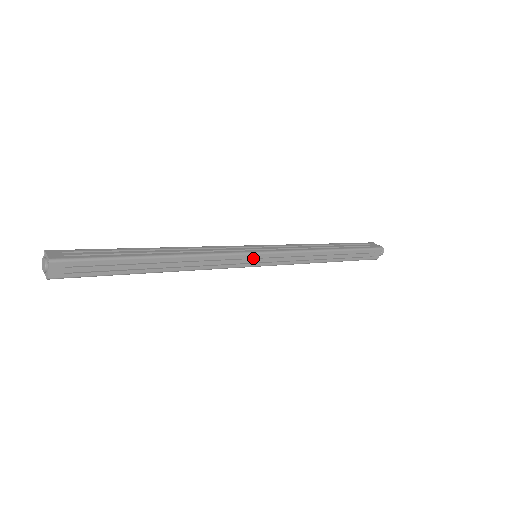
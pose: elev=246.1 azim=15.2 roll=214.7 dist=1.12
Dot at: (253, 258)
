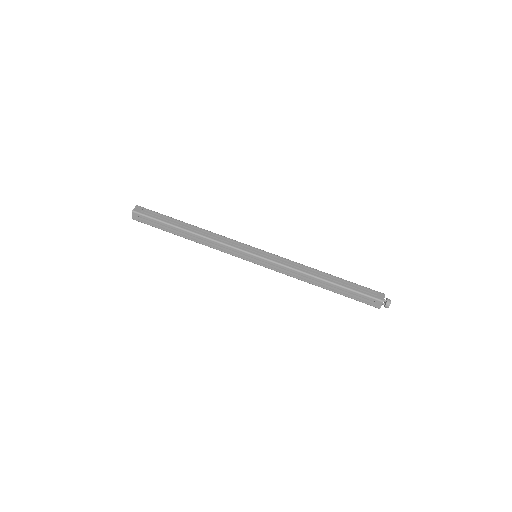
Dot at: (249, 256)
